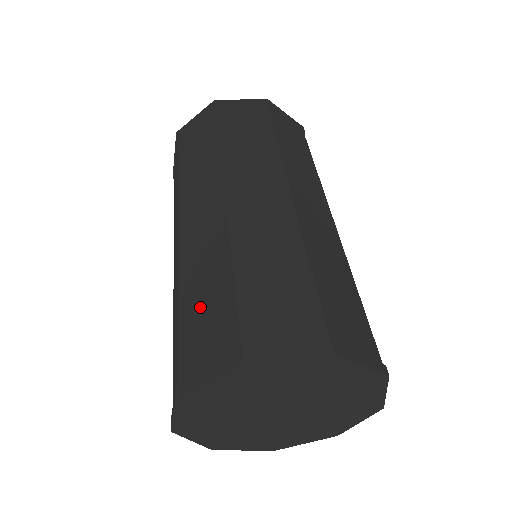
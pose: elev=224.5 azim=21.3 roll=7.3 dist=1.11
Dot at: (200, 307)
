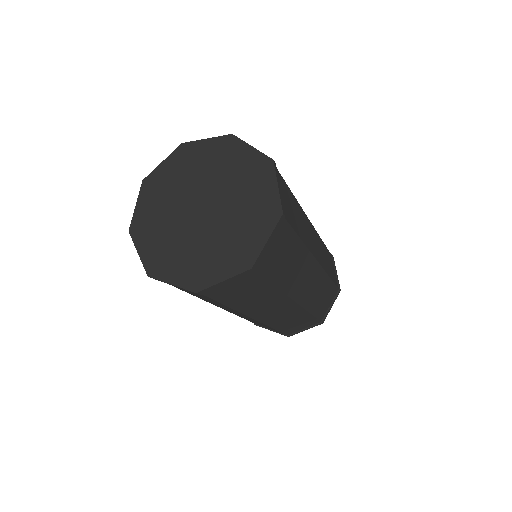
Dot at: (292, 325)
